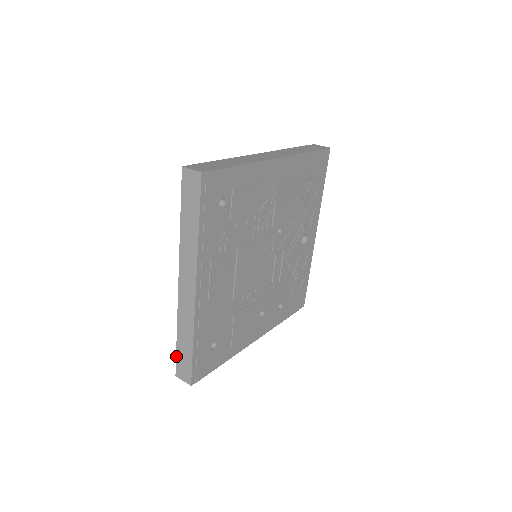
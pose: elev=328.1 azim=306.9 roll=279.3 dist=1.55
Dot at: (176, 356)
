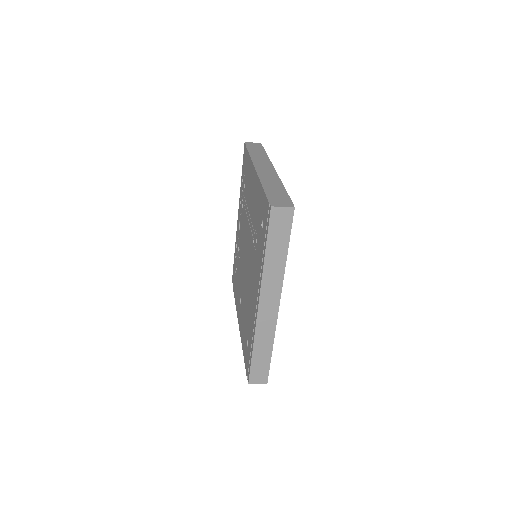
Dot at: (250, 367)
